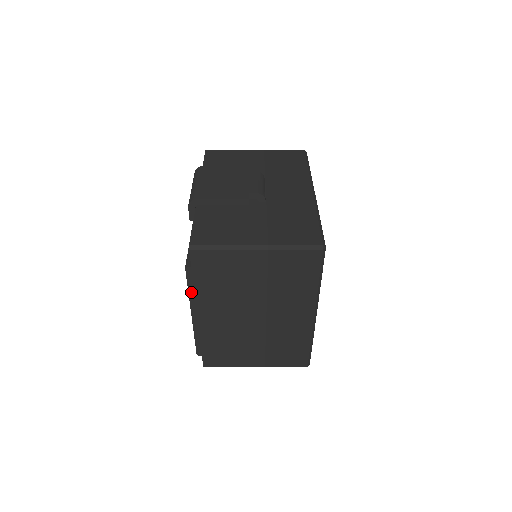
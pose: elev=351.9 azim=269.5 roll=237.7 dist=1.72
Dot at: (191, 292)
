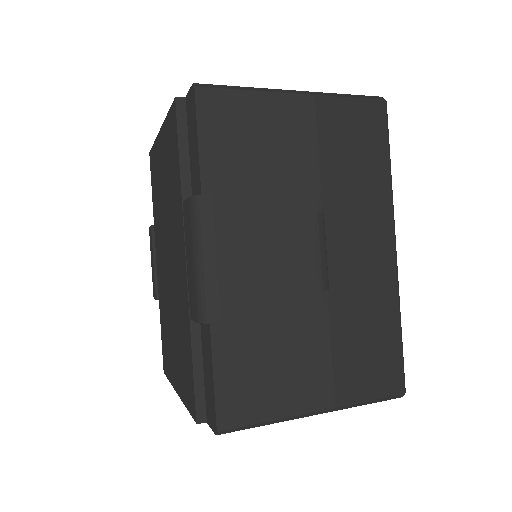
Dot at: occluded
